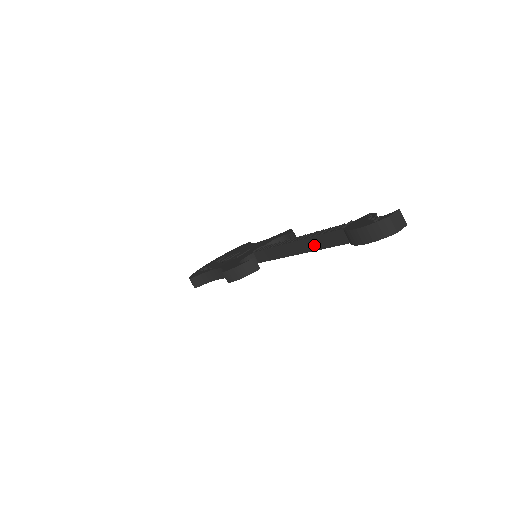
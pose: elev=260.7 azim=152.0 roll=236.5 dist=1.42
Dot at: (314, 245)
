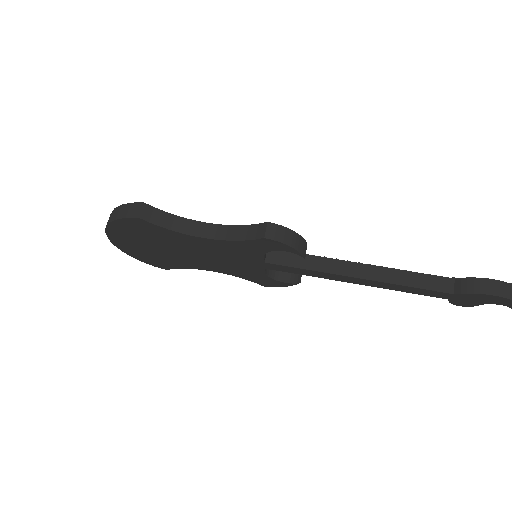
Dot at: (397, 278)
